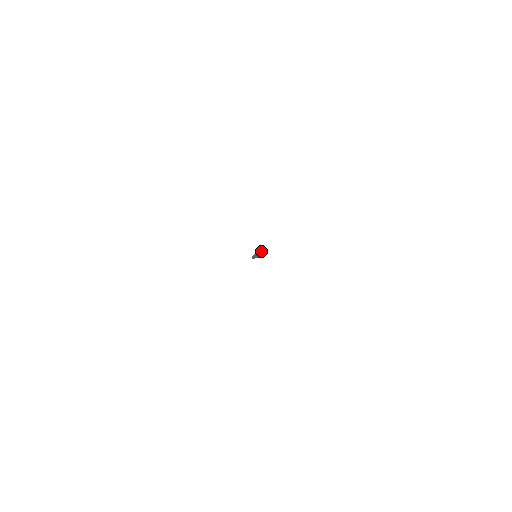
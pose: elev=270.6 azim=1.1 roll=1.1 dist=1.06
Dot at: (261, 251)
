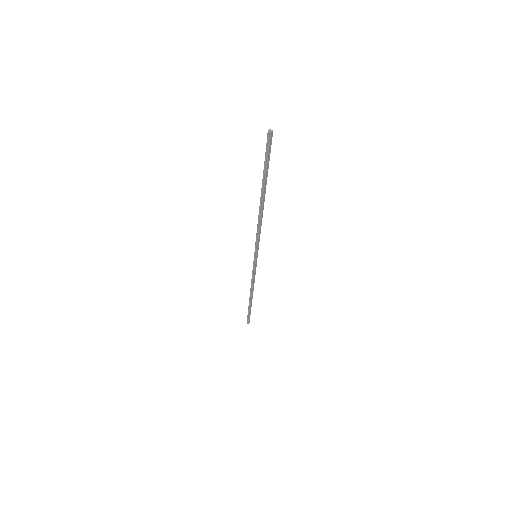
Dot at: (269, 131)
